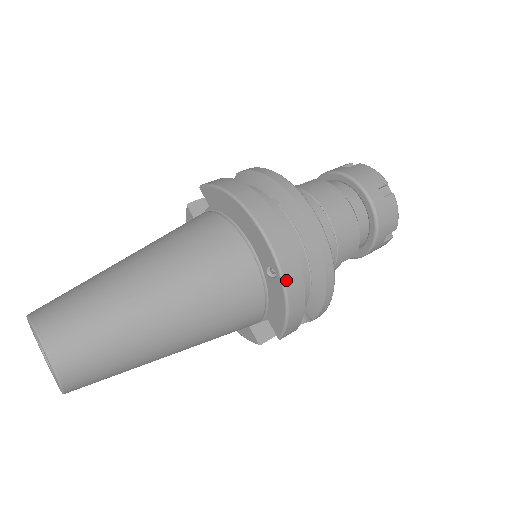
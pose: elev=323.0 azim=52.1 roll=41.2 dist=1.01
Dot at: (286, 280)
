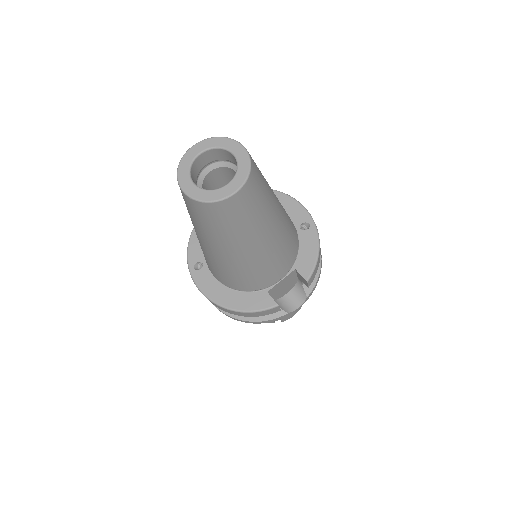
Dot at: (317, 229)
